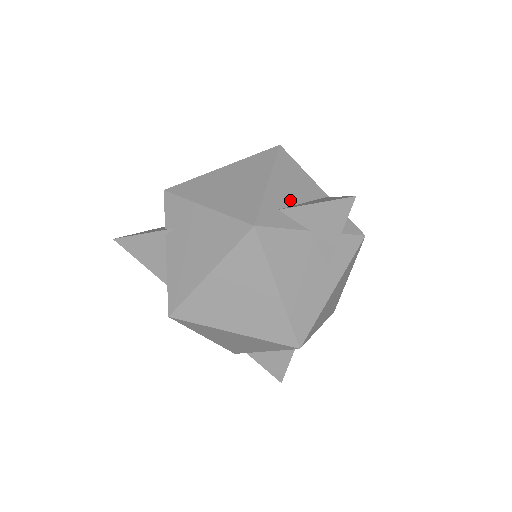
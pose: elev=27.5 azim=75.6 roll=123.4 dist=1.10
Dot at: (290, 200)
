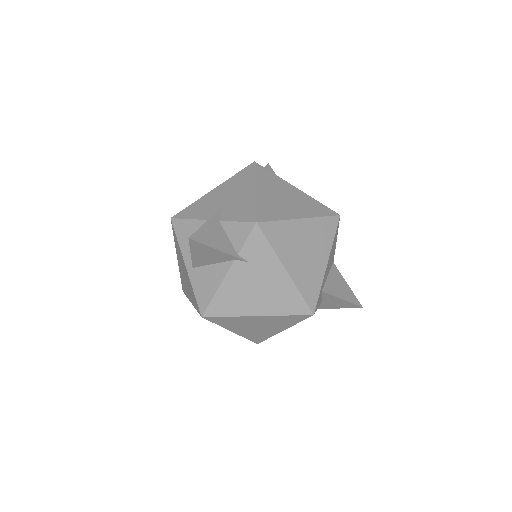
Dot at: (326, 277)
